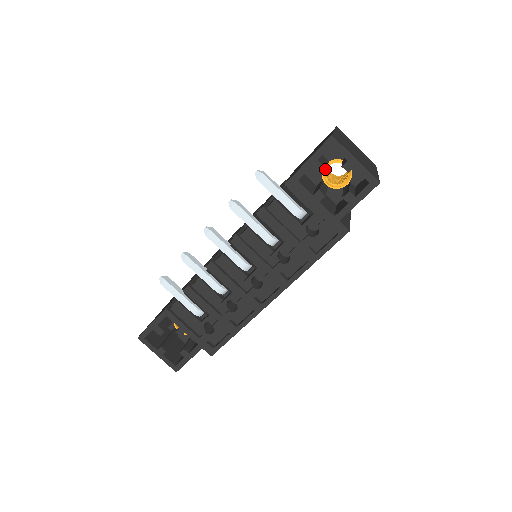
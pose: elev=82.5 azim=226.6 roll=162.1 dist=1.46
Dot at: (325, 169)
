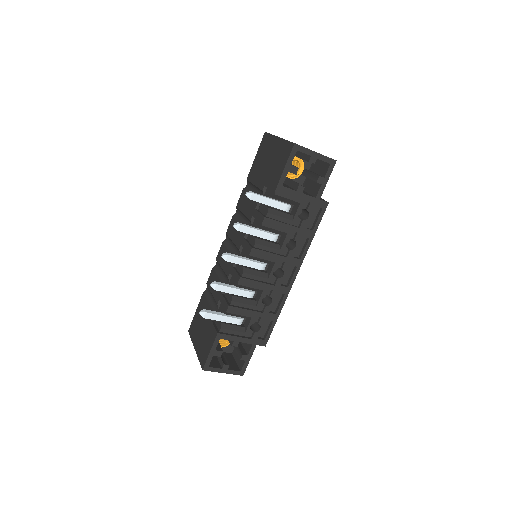
Dot at: occluded
